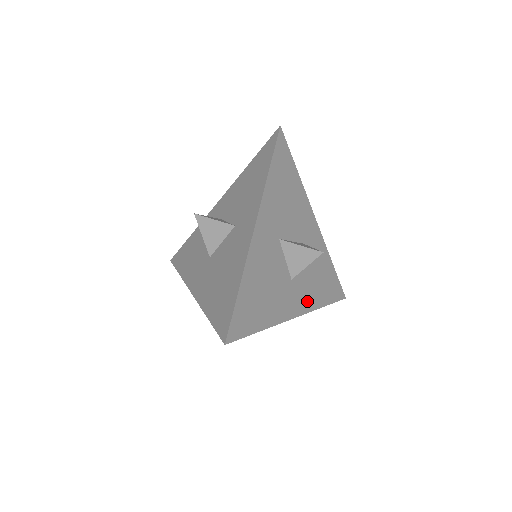
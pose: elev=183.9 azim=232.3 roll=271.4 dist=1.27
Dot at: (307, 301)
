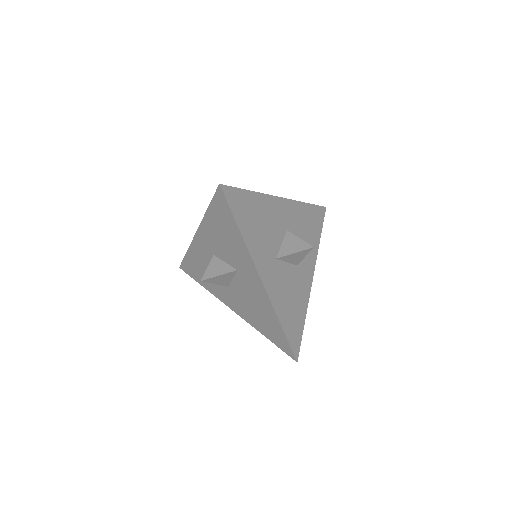
Dot at: (311, 258)
